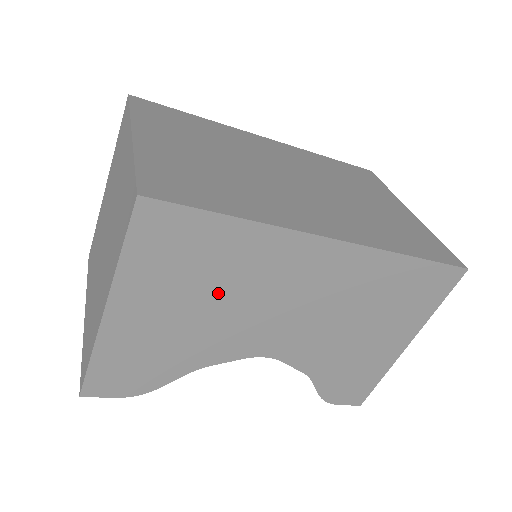
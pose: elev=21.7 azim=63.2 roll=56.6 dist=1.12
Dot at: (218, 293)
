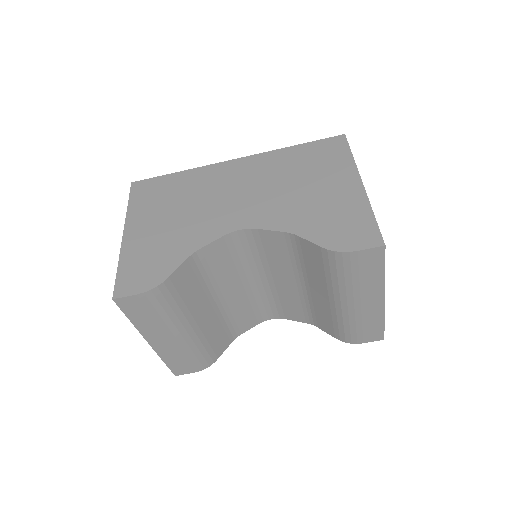
Dot at: (184, 204)
